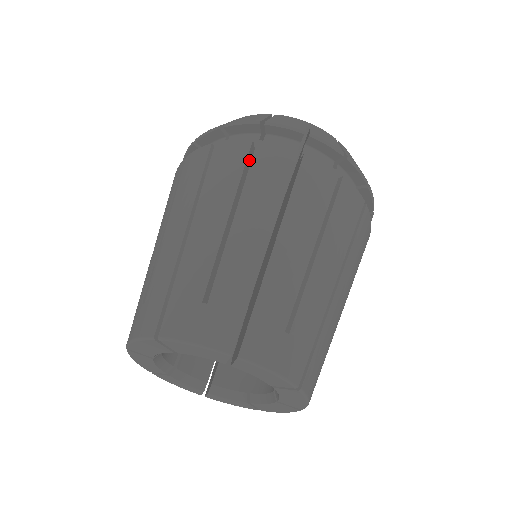
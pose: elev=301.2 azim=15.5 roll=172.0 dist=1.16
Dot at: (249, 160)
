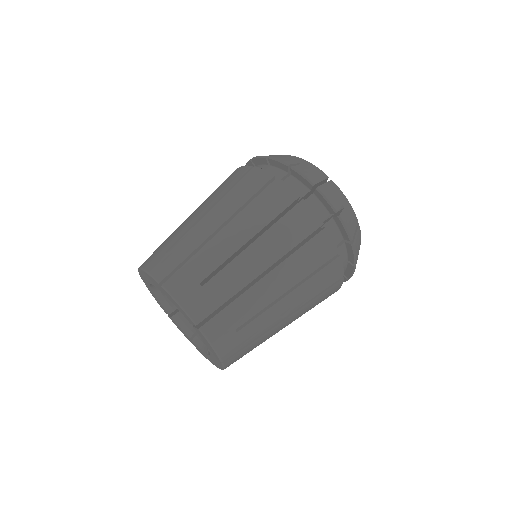
Dot at: (289, 207)
